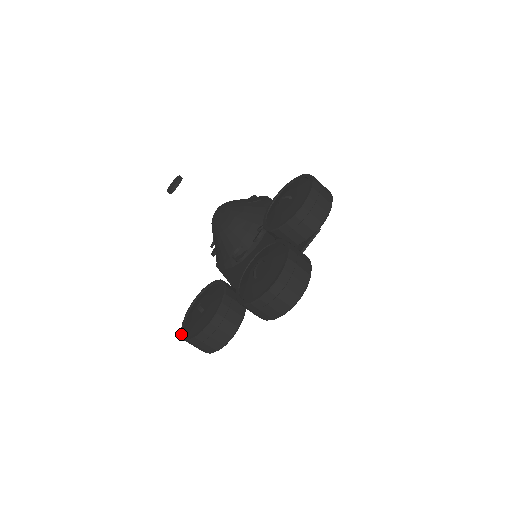
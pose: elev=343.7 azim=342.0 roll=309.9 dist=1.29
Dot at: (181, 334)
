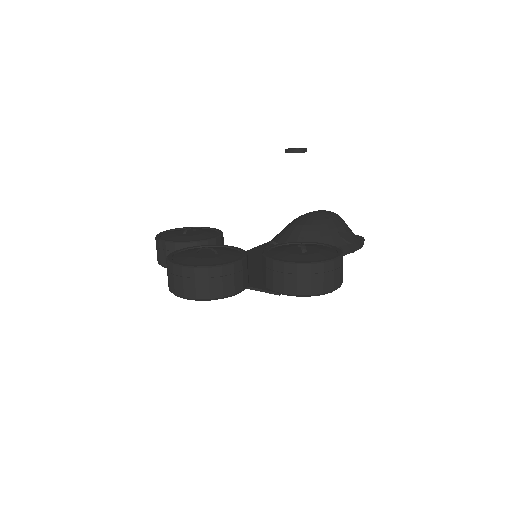
Dot at: occluded
